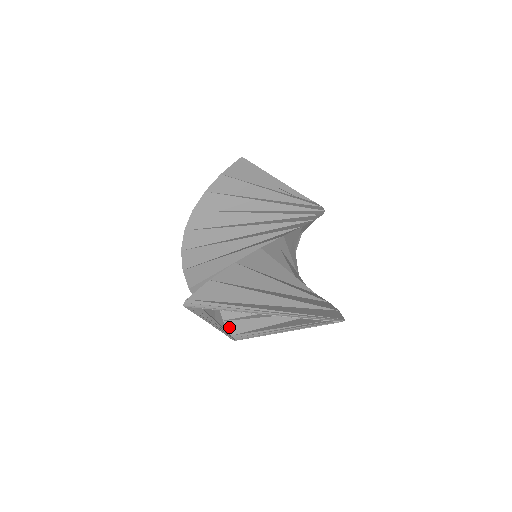
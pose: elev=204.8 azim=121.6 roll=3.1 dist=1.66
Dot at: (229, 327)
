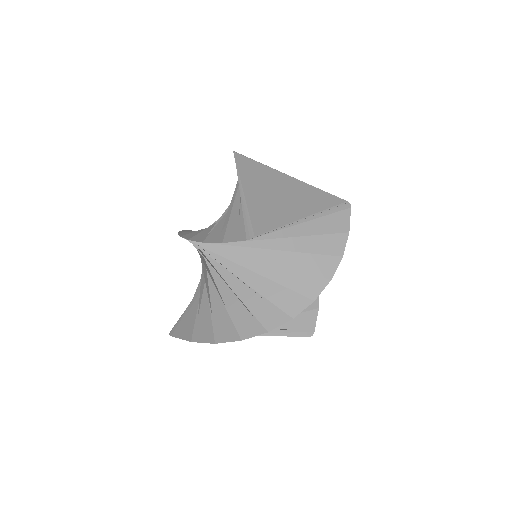
Dot at: occluded
